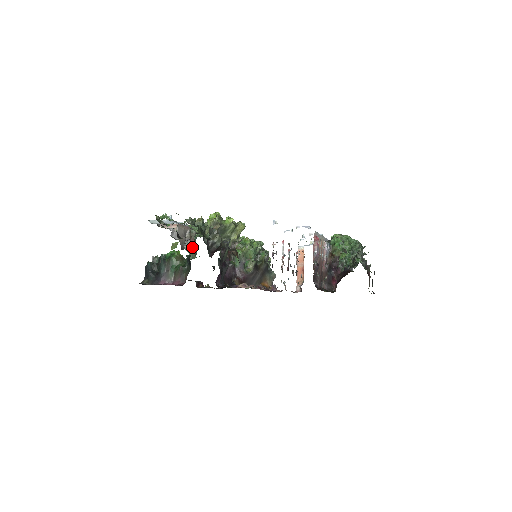
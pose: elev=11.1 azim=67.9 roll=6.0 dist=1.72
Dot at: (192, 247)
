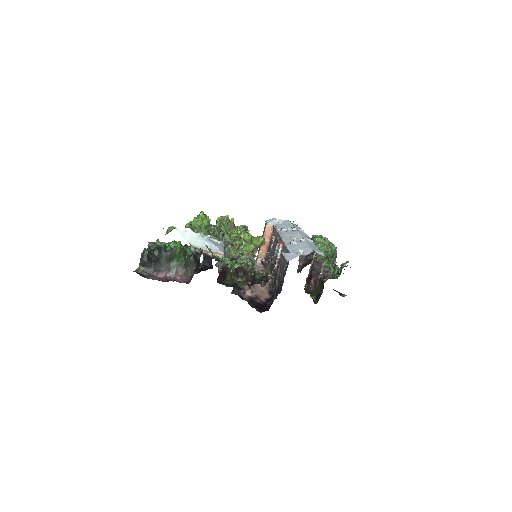
Dot at: occluded
